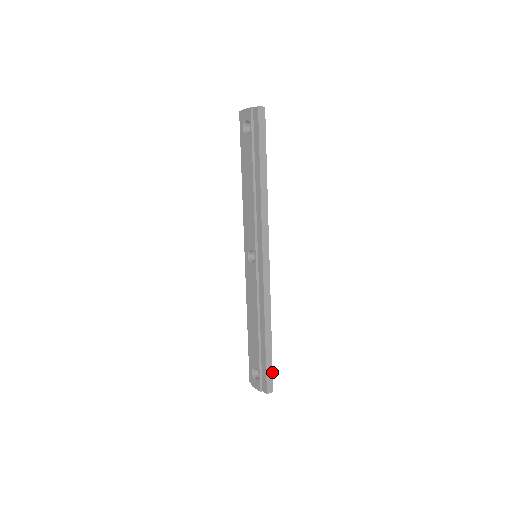
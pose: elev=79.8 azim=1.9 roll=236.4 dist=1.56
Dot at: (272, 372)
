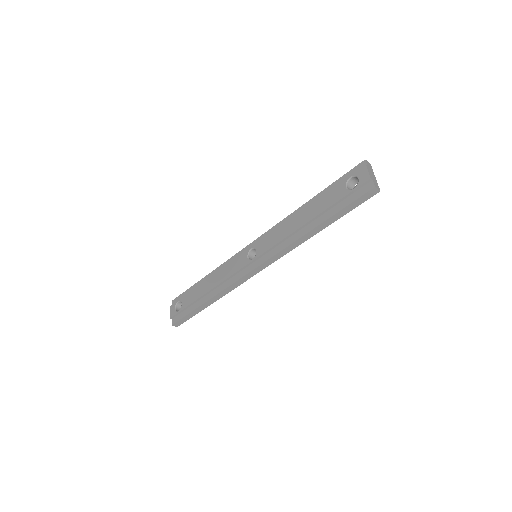
Dot at: (188, 319)
